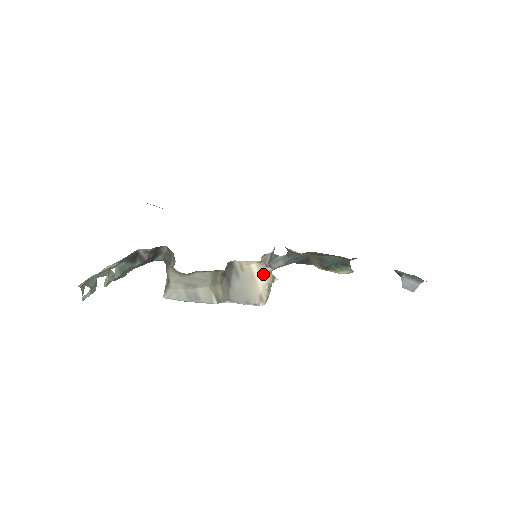
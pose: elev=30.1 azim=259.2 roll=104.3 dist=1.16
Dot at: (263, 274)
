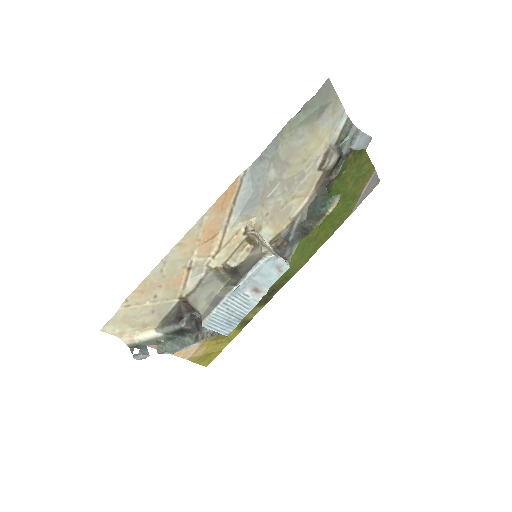
Dot at: (258, 249)
